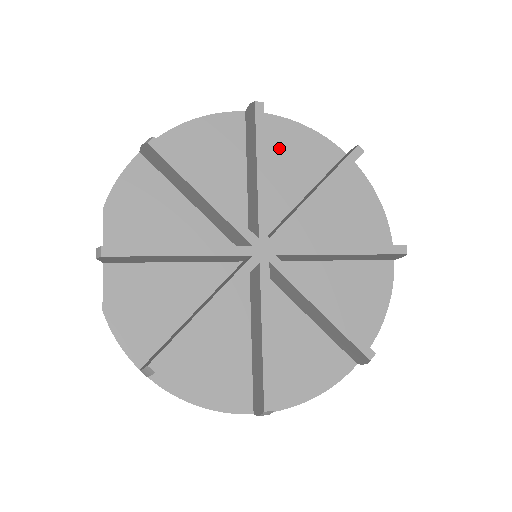
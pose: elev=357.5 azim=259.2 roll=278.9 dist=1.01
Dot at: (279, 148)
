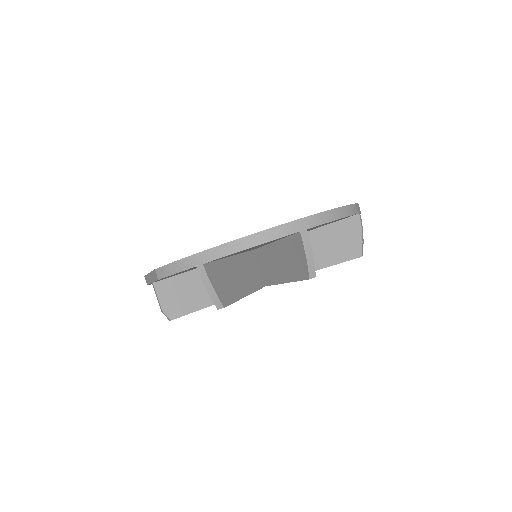
Dot at: occluded
